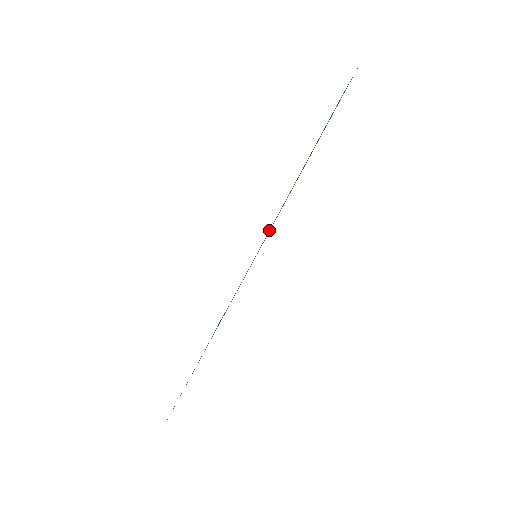
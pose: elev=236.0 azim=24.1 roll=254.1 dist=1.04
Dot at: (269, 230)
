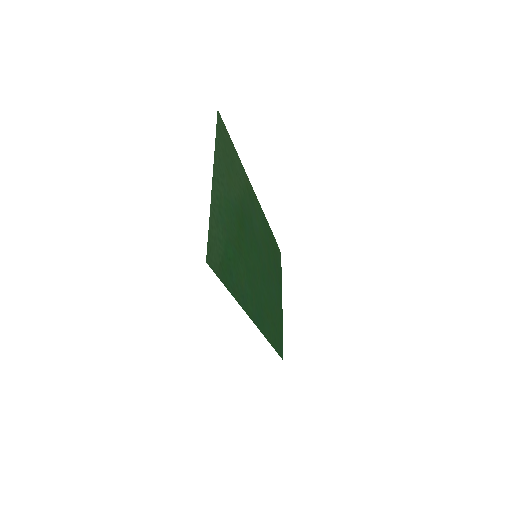
Dot at: (236, 299)
